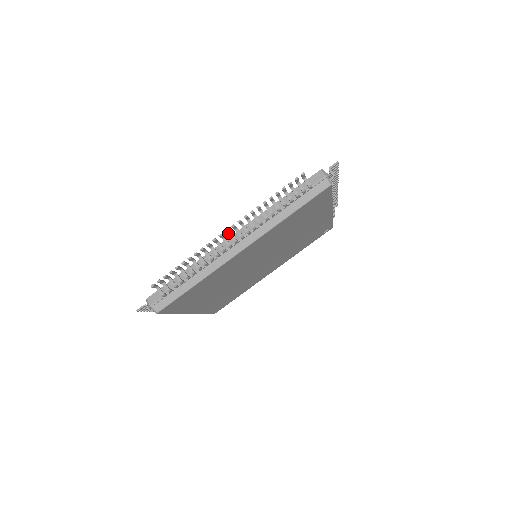
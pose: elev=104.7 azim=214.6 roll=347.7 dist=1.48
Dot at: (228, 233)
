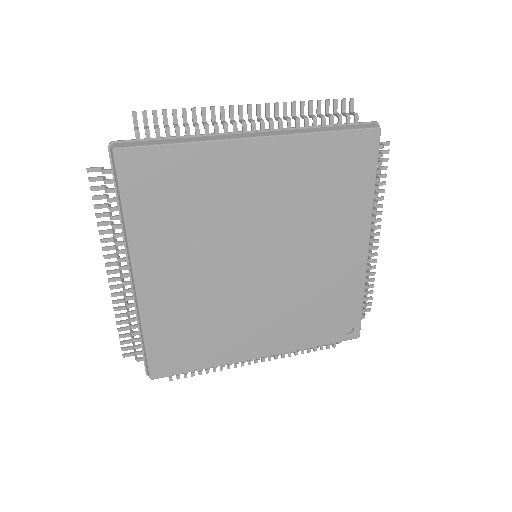
Dot at: (249, 115)
